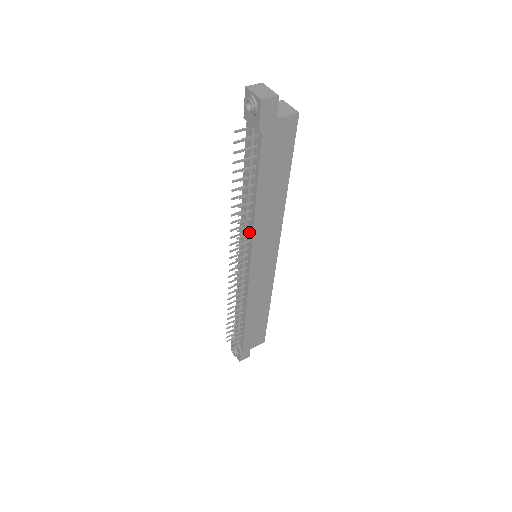
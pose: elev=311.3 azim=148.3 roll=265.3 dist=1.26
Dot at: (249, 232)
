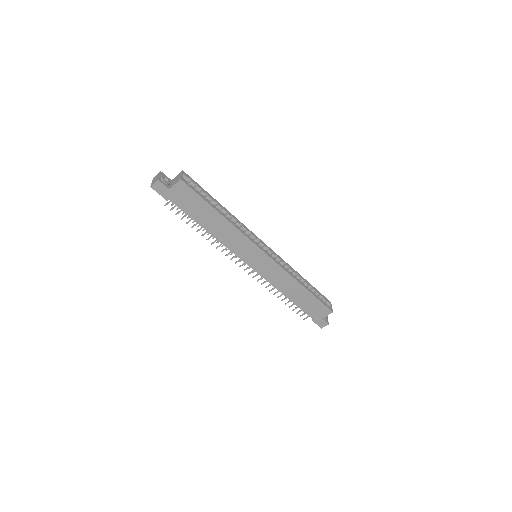
Dot at: (227, 246)
